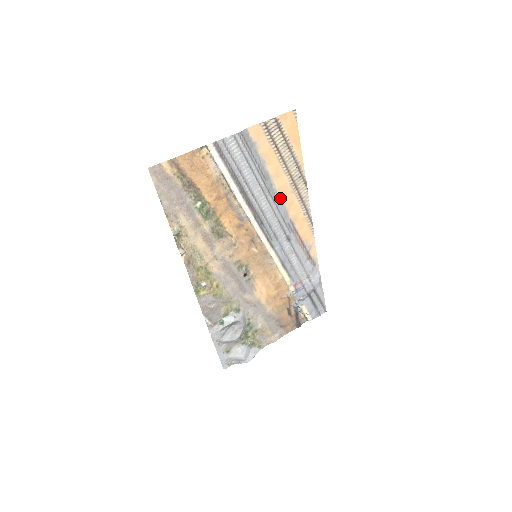
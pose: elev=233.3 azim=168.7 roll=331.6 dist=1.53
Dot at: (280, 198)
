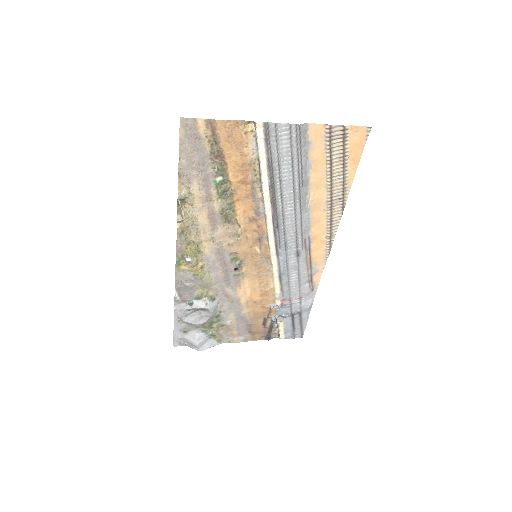
Dot at: (309, 210)
